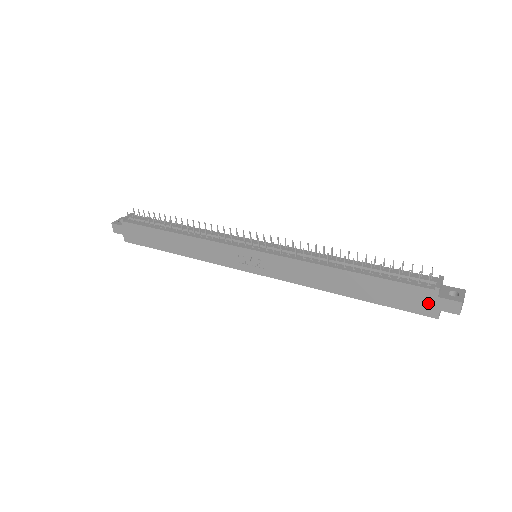
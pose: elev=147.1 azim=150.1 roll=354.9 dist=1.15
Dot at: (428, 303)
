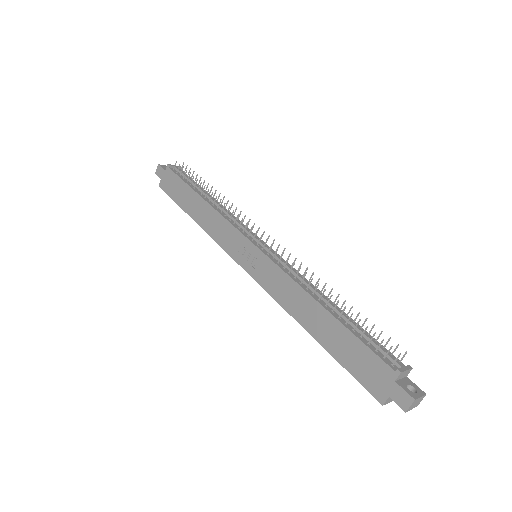
Dot at: (382, 383)
